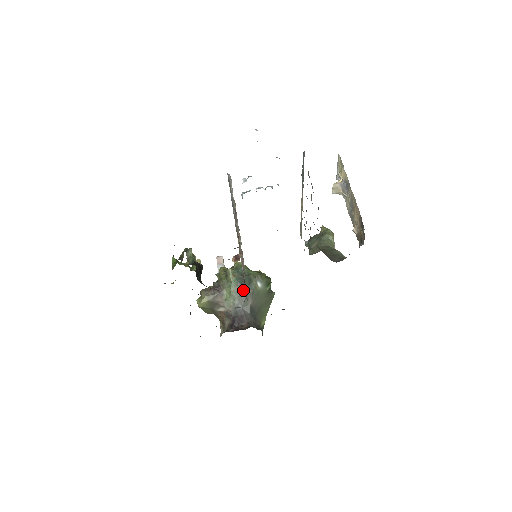
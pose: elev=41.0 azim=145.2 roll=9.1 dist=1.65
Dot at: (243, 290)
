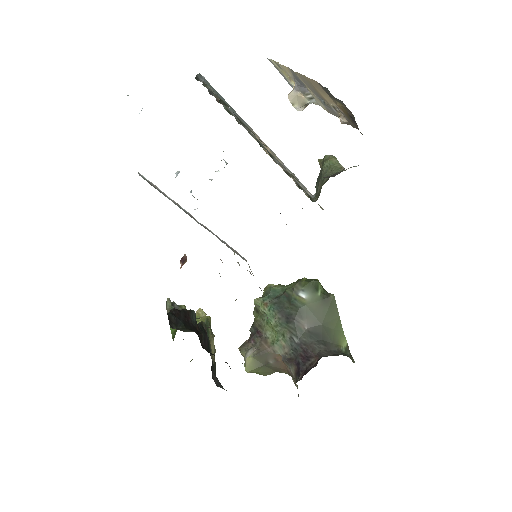
Dot at: (286, 315)
